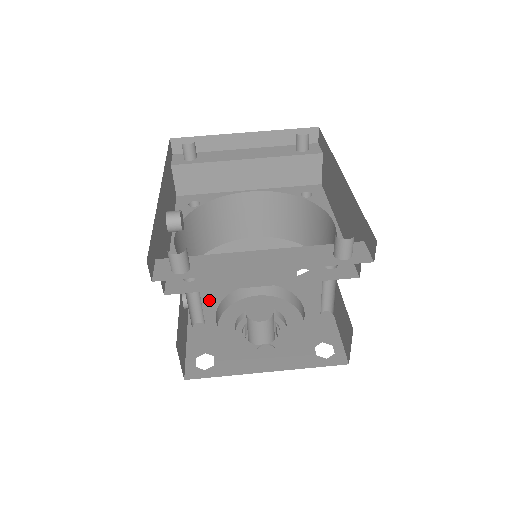
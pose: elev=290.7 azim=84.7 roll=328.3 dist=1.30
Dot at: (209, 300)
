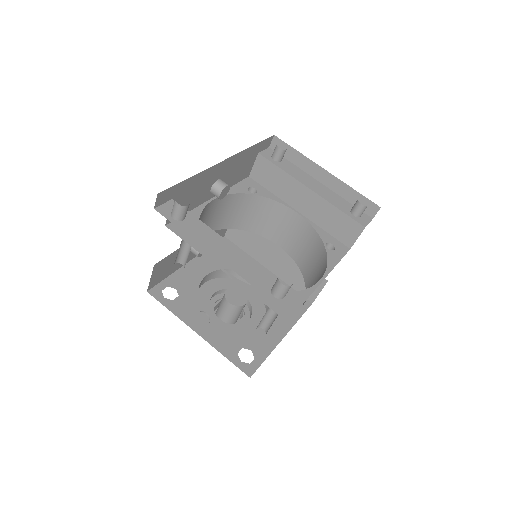
Dot at: occluded
